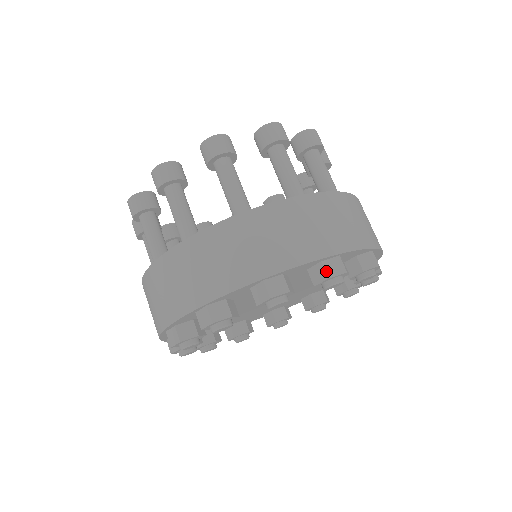
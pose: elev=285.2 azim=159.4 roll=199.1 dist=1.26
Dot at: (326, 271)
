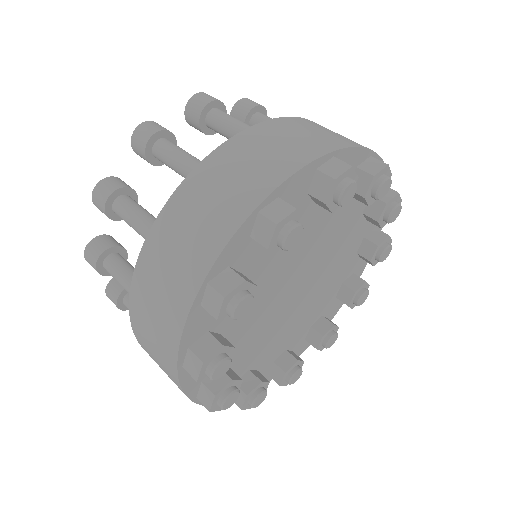
Dot at: (327, 175)
